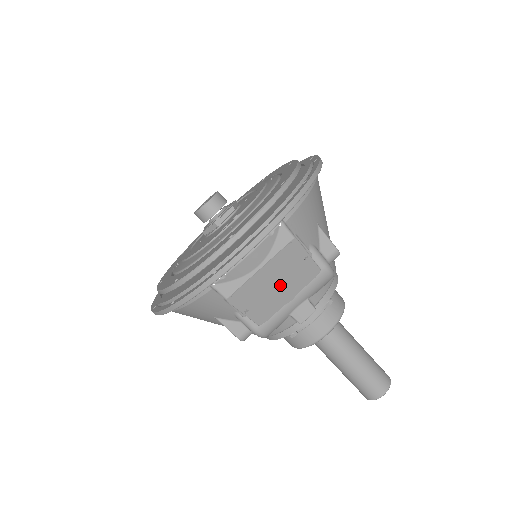
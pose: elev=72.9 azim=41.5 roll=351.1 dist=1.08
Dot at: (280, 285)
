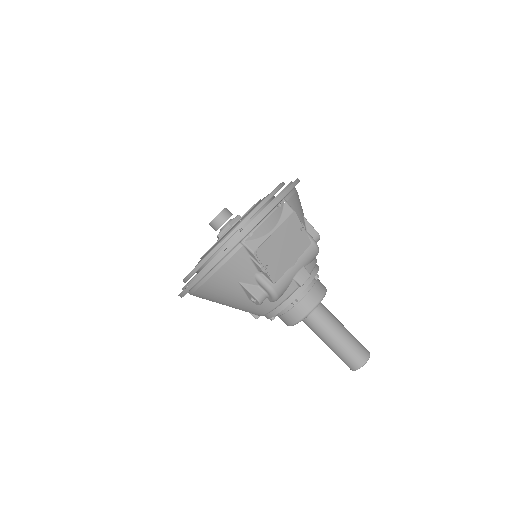
Dot at: (287, 248)
